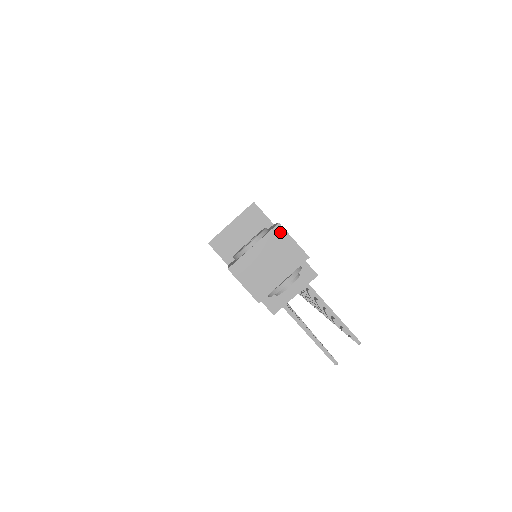
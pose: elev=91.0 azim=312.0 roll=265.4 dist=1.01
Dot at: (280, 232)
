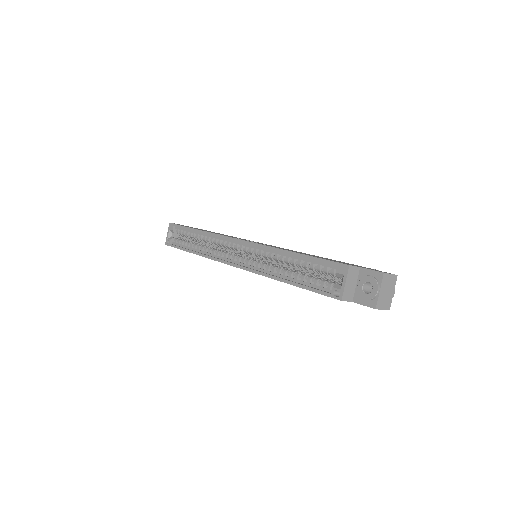
Dot at: (386, 276)
